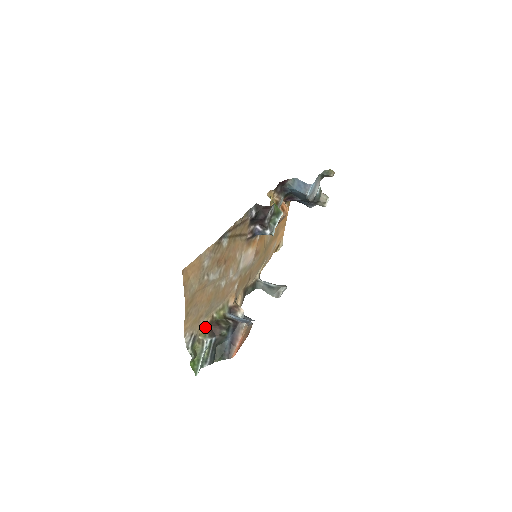
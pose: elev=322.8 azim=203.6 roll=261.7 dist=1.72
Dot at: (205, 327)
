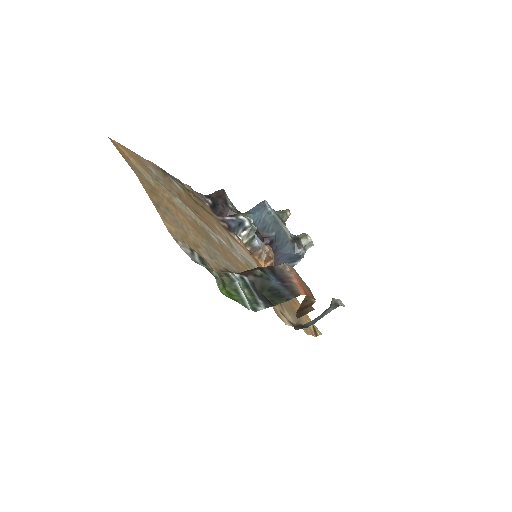
Dot at: occluded
